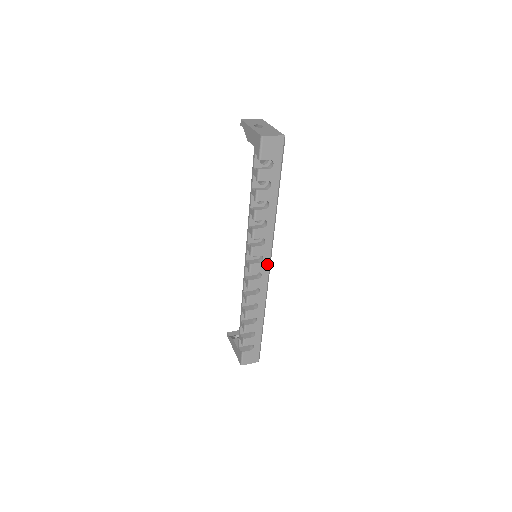
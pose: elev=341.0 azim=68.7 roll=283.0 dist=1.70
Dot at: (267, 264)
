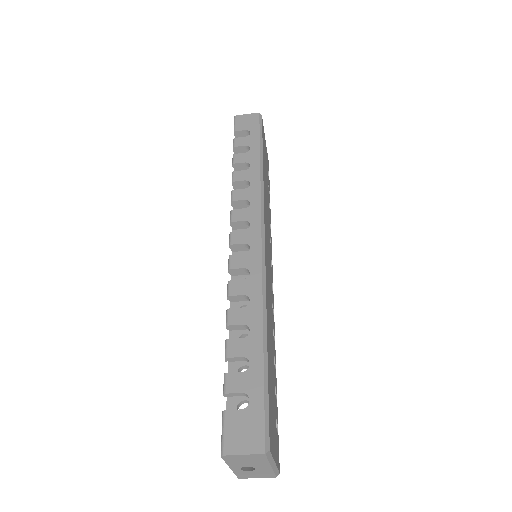
Dot at: (257, 233)
